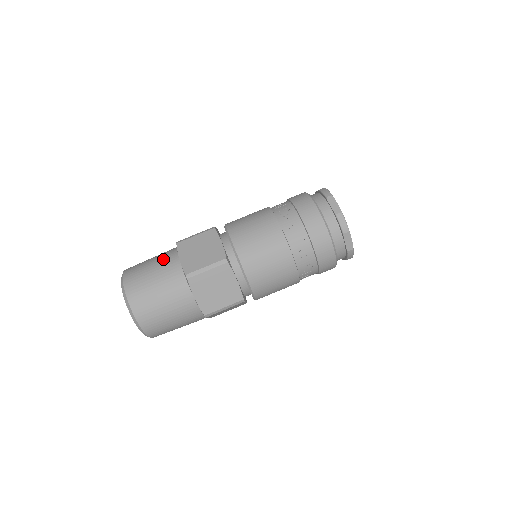
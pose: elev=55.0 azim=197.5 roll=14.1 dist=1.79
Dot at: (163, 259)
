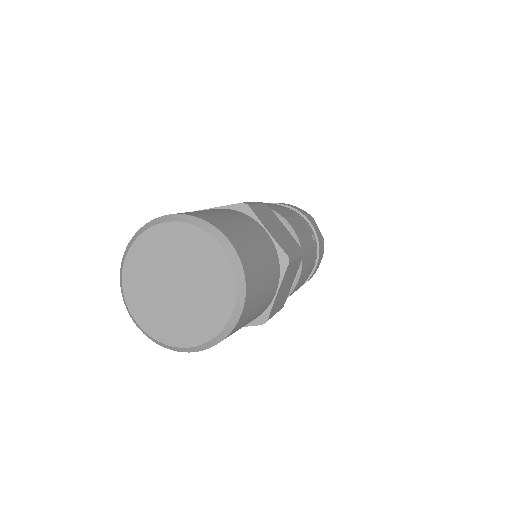
Dot at: (247, 221)
